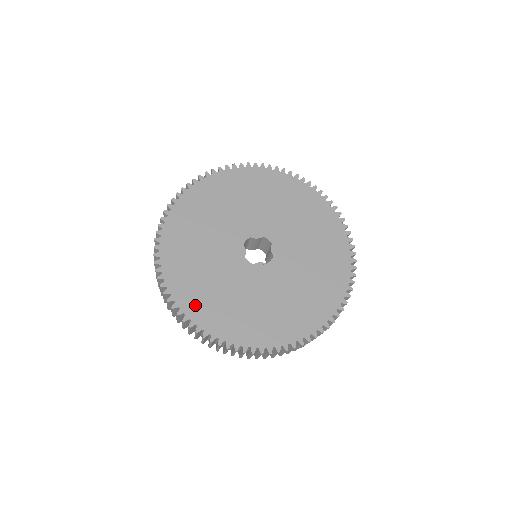
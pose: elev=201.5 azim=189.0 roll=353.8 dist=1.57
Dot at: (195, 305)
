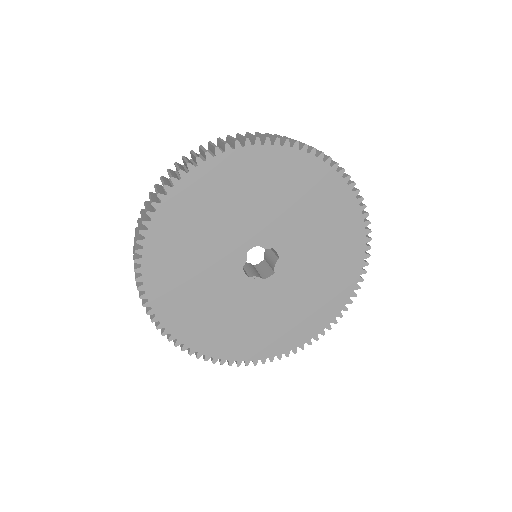
Dot at: (169, 308)
